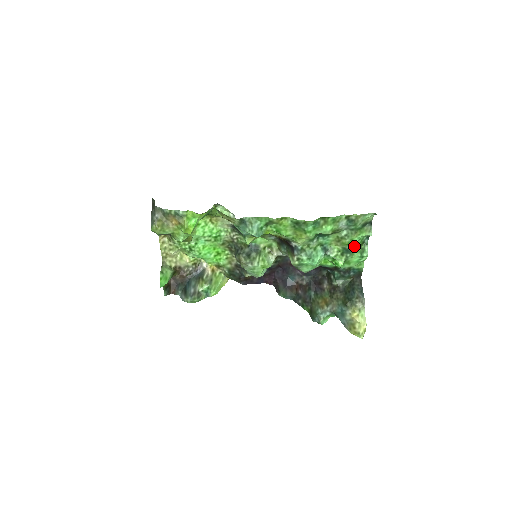
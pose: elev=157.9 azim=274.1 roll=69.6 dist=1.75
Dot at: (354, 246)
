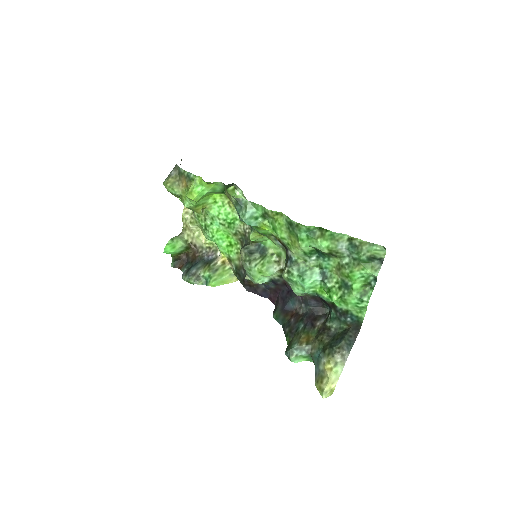
Dot at: (354, 282)
